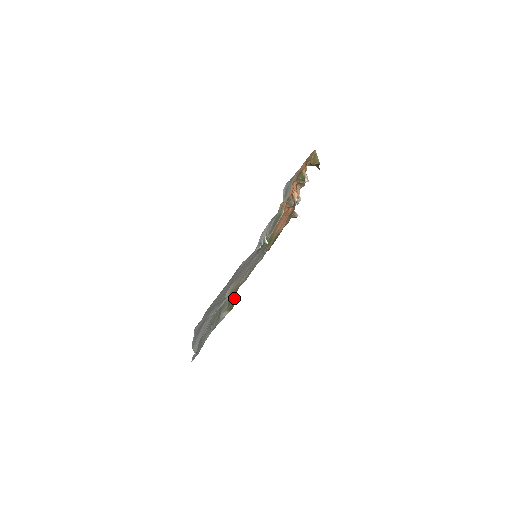
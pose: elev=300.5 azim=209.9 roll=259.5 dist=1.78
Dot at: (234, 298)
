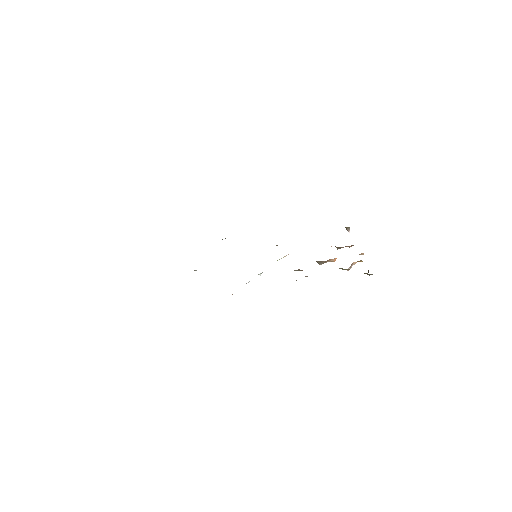
Dot at: occluded
